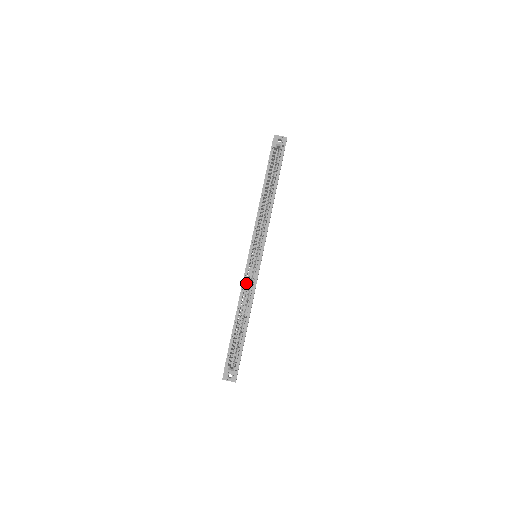
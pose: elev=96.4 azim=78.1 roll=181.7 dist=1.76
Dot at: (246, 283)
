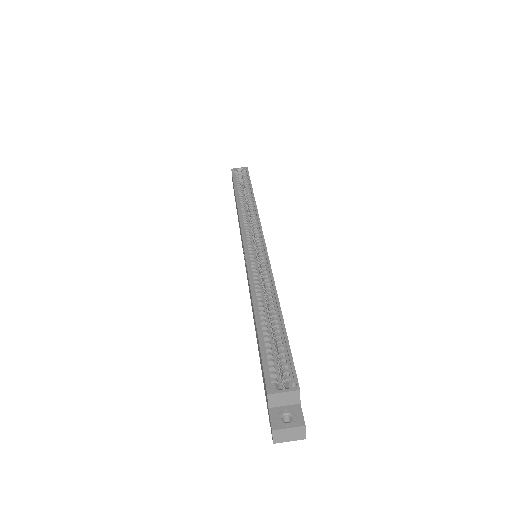
Dot at: (253, 271)
